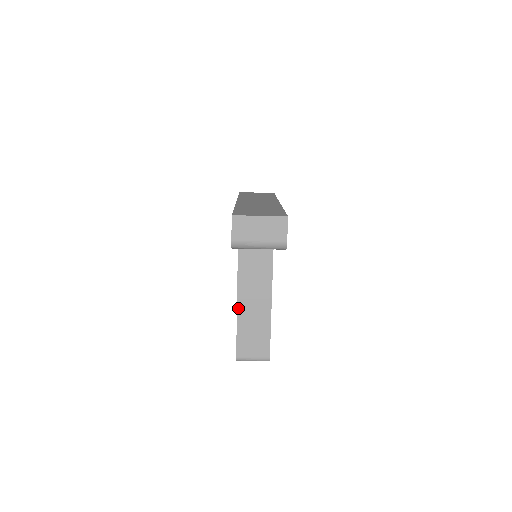
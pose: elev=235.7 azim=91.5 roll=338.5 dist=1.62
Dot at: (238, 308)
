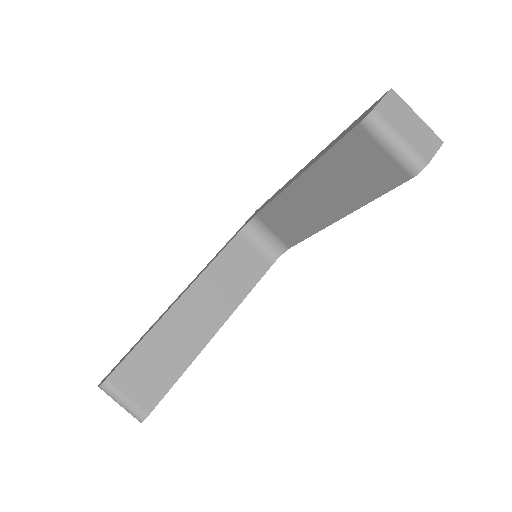
Dot at: (167, 314)
